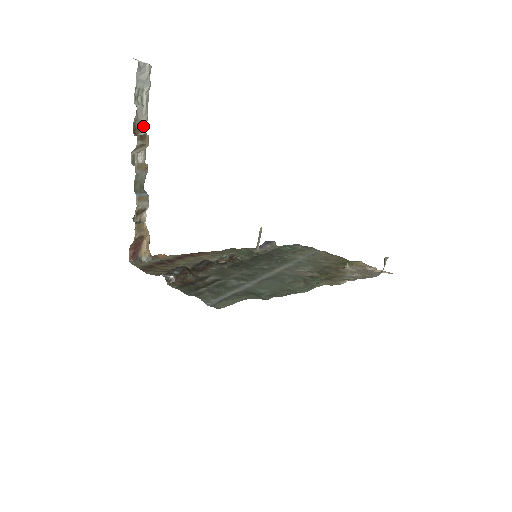
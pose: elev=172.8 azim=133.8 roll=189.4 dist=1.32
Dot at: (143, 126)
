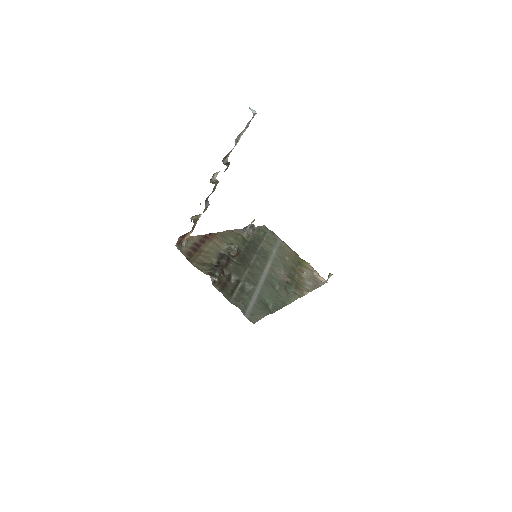
Dot at: (229, 154)
